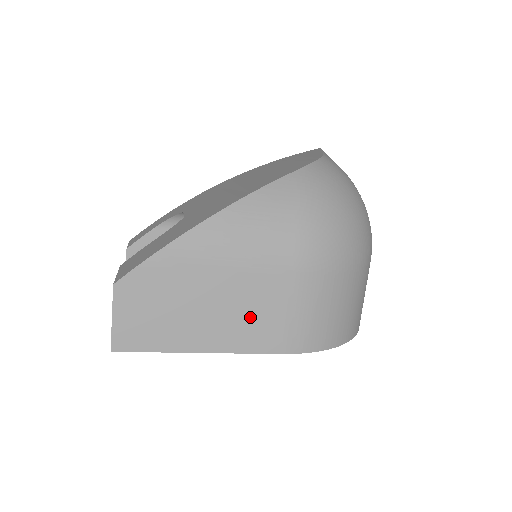
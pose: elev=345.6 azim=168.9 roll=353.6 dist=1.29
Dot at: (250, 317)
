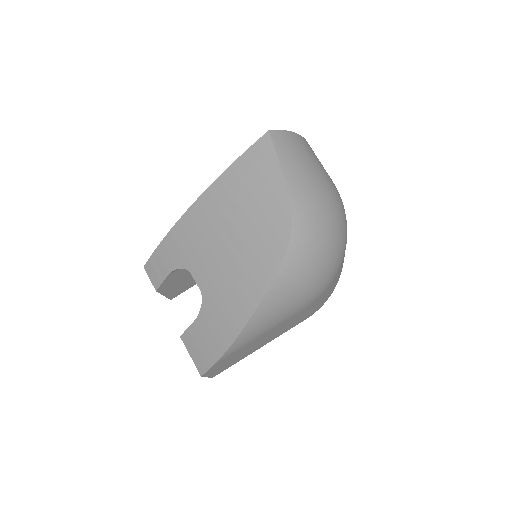
Dot at: (283, 329)
